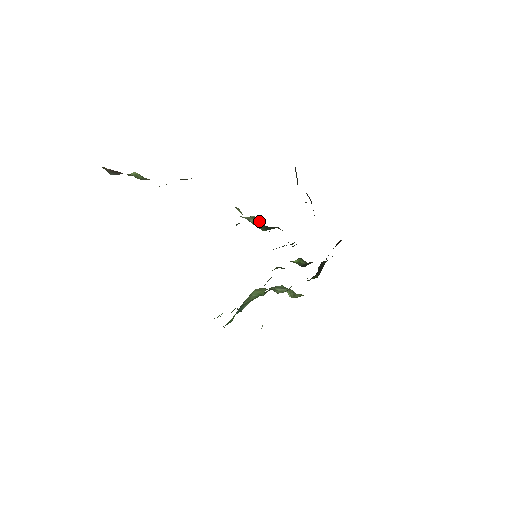
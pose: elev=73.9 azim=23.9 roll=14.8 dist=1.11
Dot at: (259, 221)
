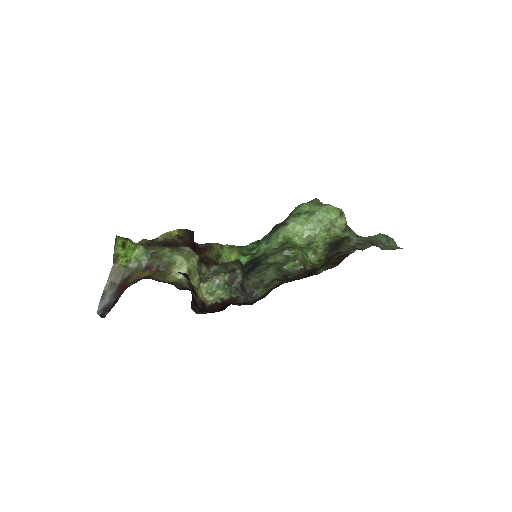
Dot at: (228, 284)
